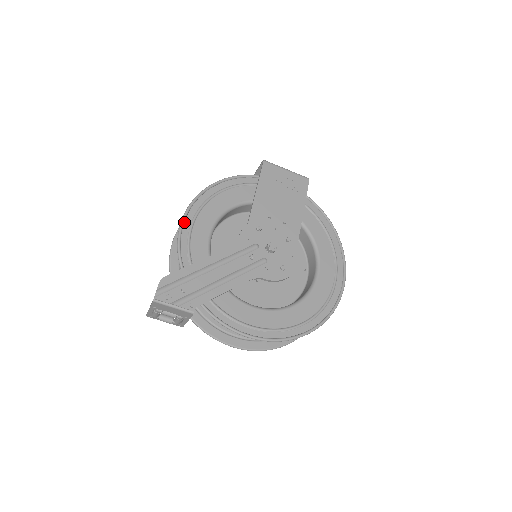
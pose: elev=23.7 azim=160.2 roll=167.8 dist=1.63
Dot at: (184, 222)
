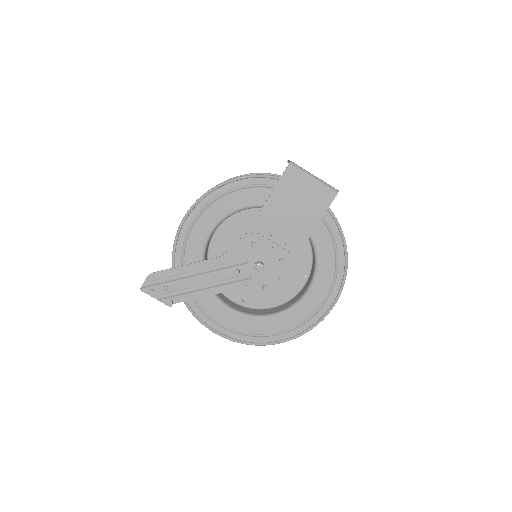
Dot at: (186, 219)
